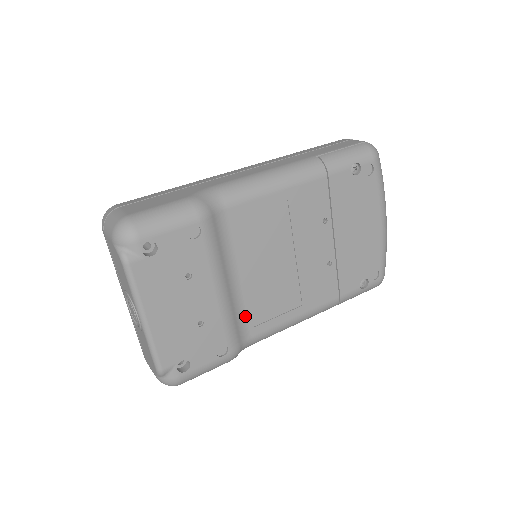
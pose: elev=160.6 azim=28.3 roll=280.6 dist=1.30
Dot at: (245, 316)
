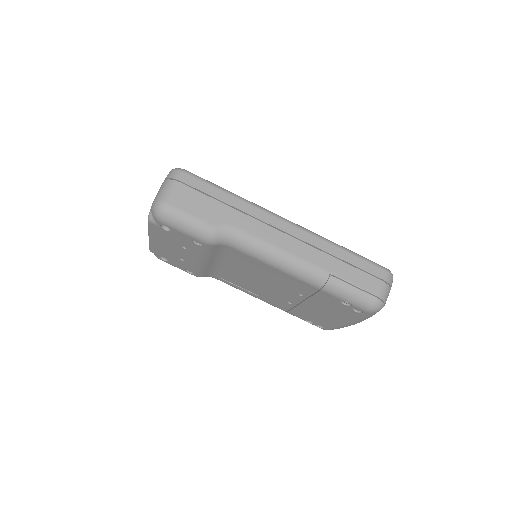
Dot at: (216, 272)
